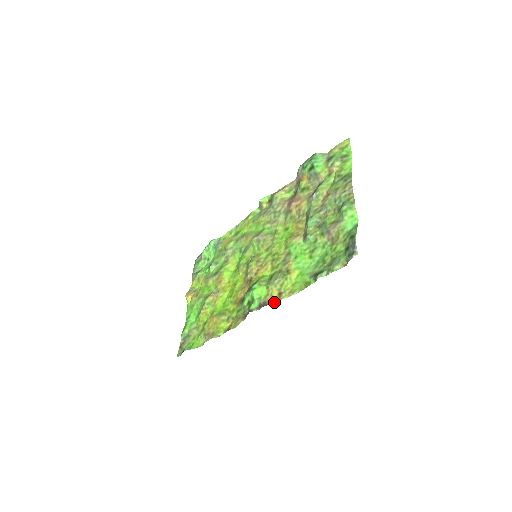
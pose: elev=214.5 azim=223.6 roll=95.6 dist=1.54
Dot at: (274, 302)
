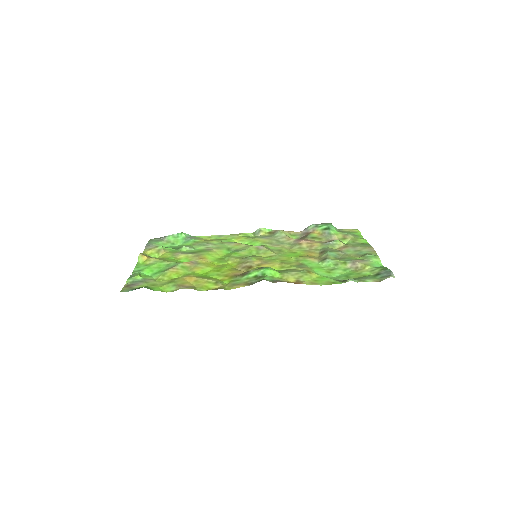
Dot at: (294, 283)
